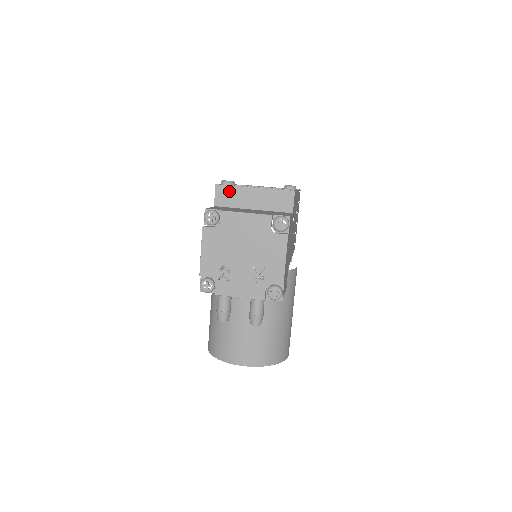
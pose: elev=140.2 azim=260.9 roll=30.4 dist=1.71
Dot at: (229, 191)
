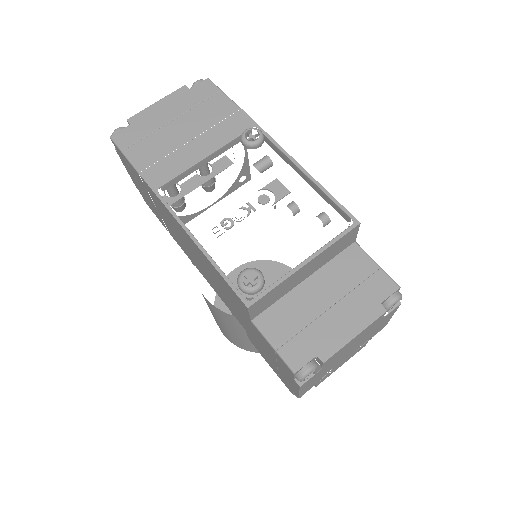
Dot at: (269, 296)
